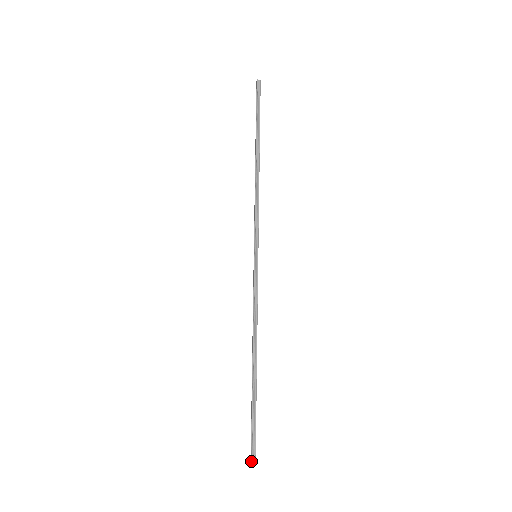
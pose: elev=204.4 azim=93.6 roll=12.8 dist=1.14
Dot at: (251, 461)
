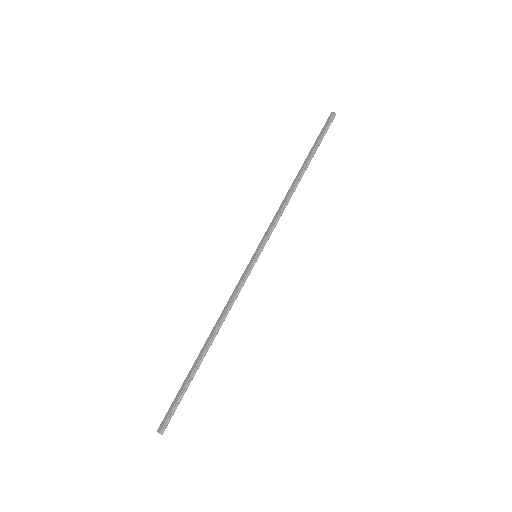
Dot at: (161, 430)
